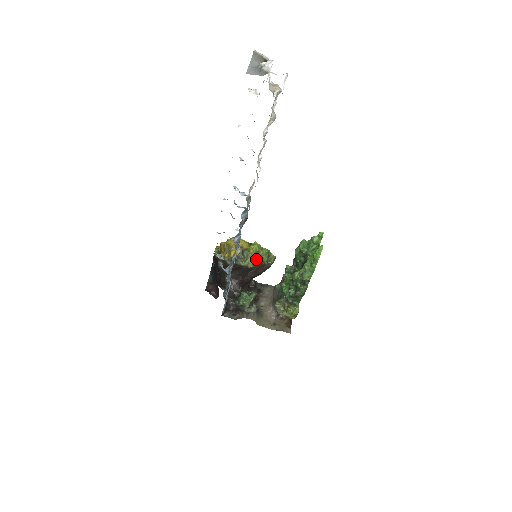
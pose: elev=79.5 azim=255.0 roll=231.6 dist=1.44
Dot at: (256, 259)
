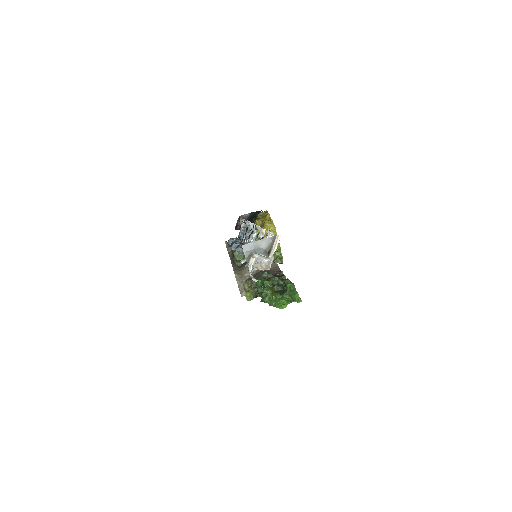
Dot at: occluded
